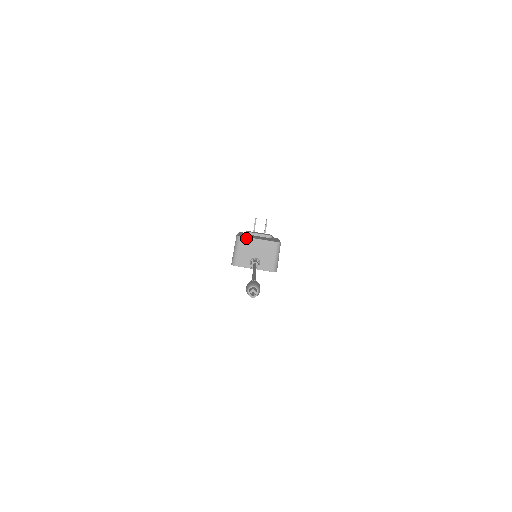
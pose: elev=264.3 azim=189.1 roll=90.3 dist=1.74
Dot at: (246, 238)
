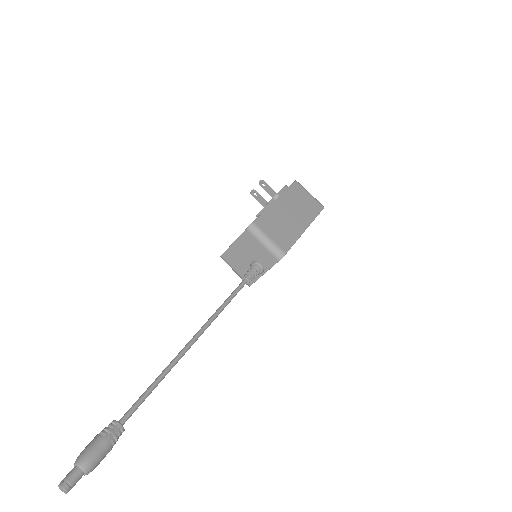
Dot at: (225, 253)
